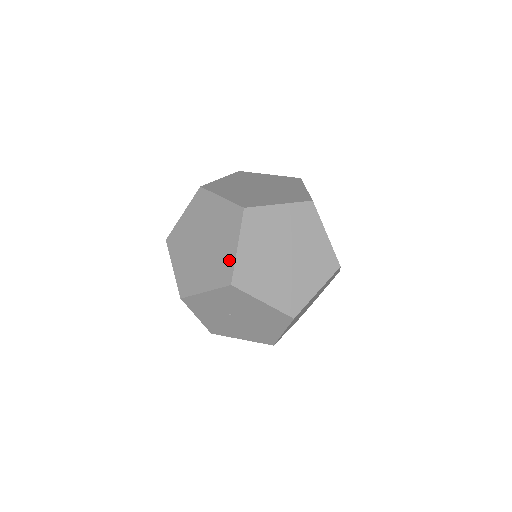
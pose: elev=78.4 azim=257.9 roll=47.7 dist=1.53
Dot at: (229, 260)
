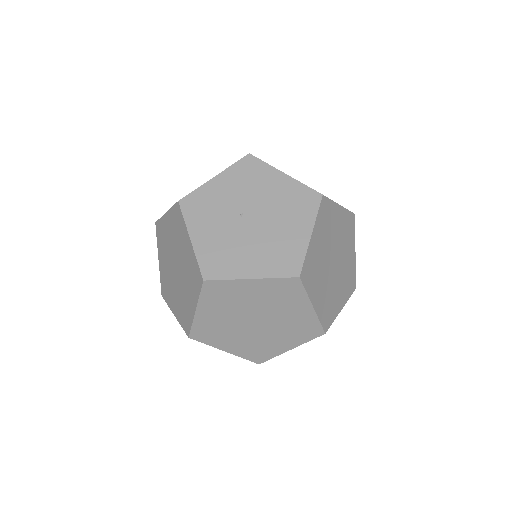
Dot at: occluded
